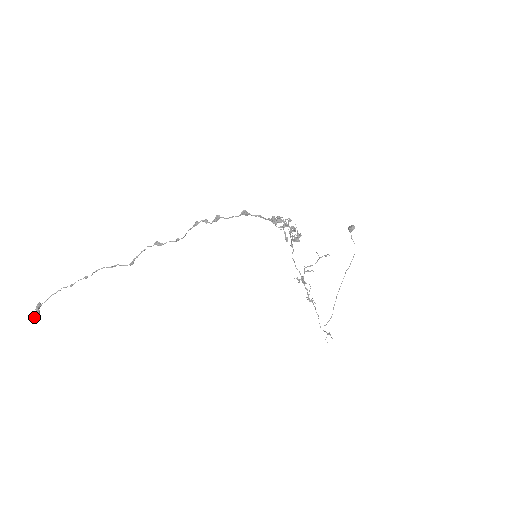
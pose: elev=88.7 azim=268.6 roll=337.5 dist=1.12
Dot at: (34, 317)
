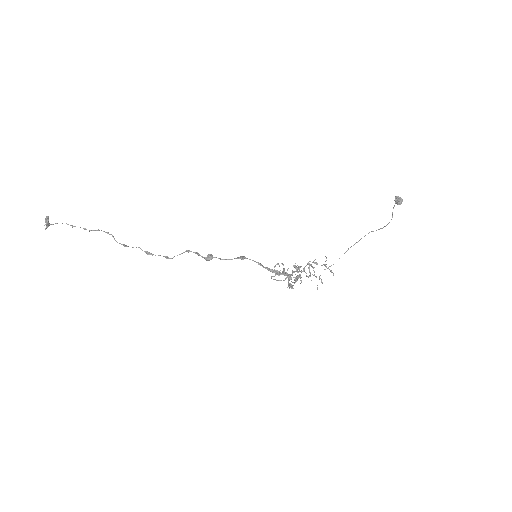
Dot at: (45, 229)
